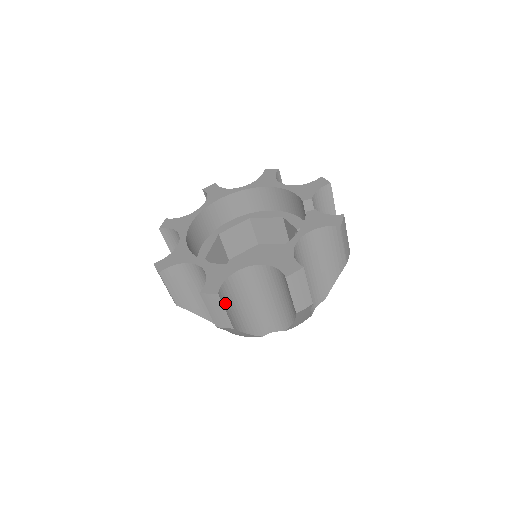
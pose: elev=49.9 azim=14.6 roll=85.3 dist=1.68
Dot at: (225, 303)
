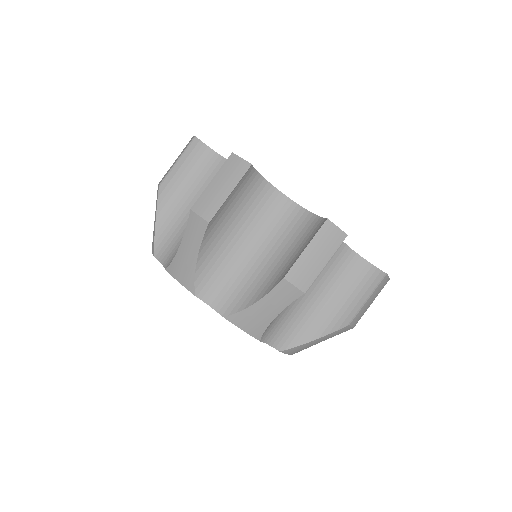
Dot at: occluded
